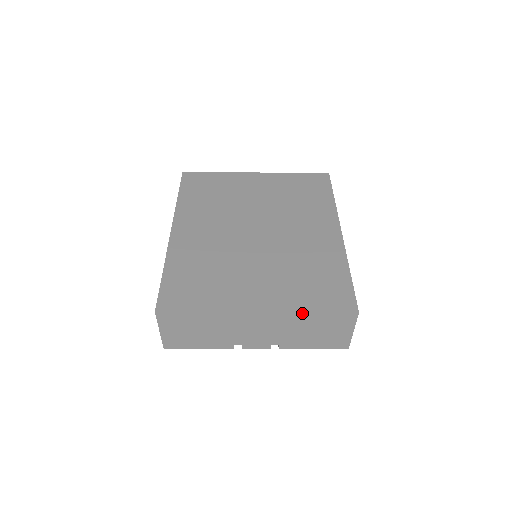
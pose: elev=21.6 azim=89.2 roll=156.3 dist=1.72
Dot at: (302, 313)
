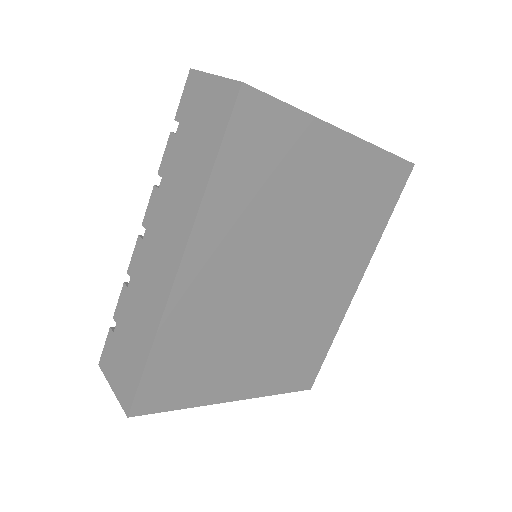
Dot at: (271, 394)
